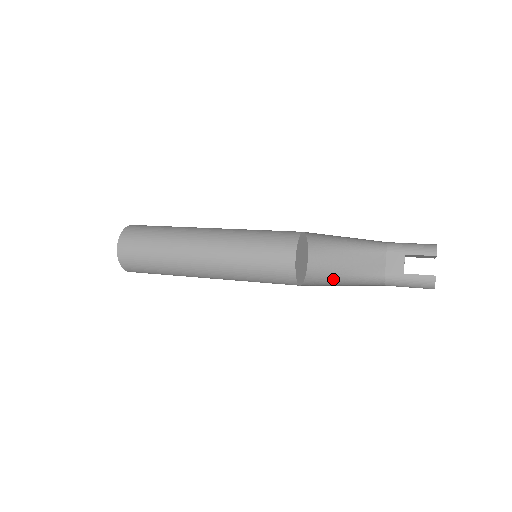
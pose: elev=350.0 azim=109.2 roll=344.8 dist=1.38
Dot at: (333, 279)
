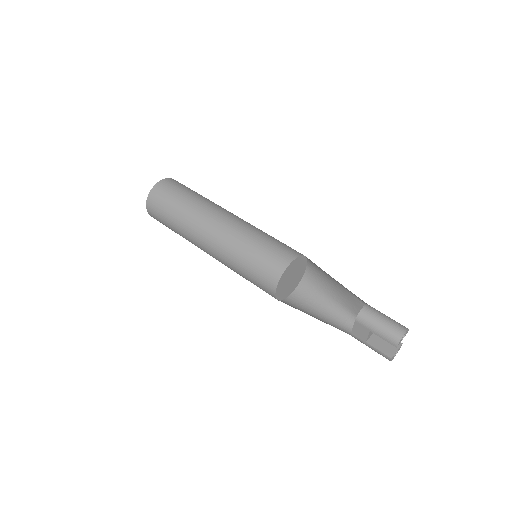
Dot at: (321, 296)
